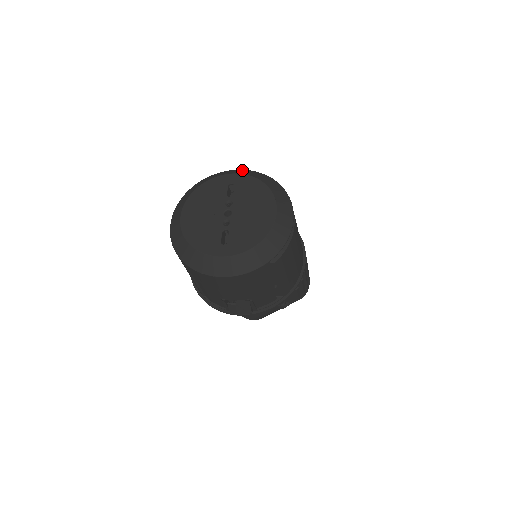
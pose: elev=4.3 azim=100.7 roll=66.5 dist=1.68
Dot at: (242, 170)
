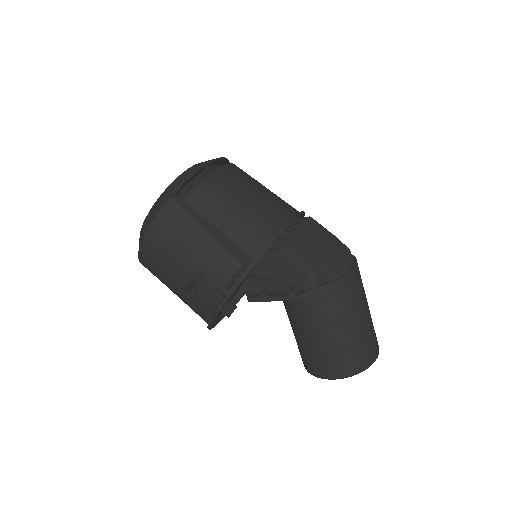
Dot at: occluded
